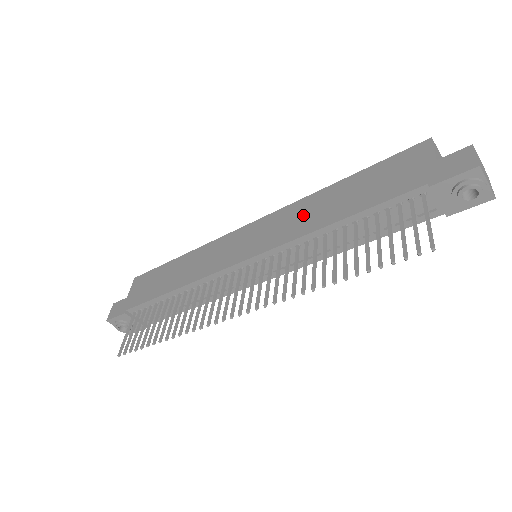
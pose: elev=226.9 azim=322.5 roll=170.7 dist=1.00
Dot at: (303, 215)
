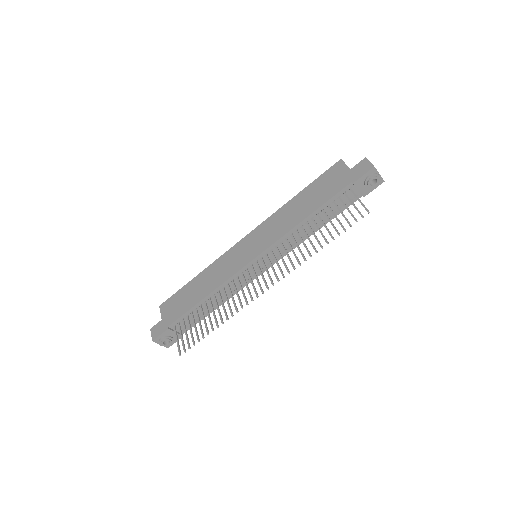
Dot at: (282, 220)
